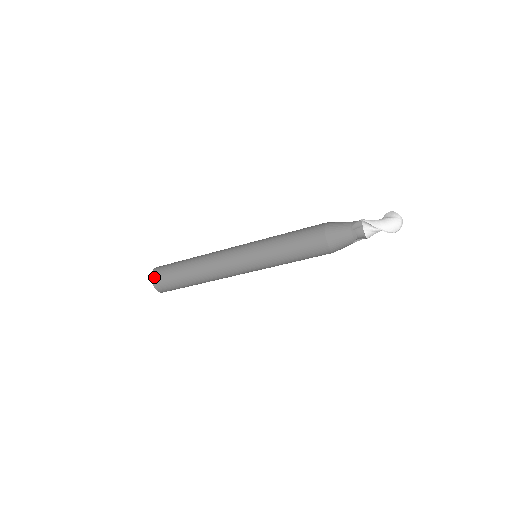
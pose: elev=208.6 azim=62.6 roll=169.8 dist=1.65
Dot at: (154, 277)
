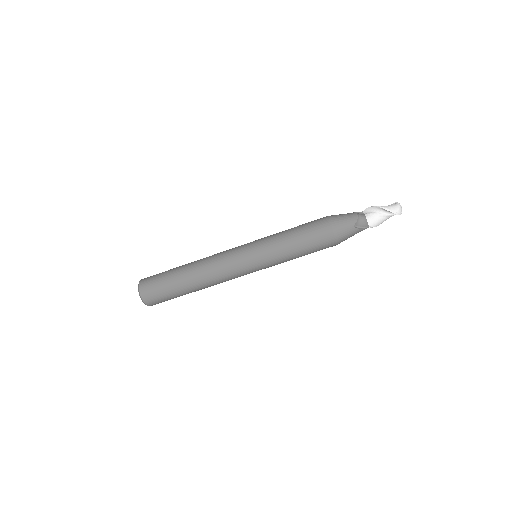
Dot at: (144, 278)
